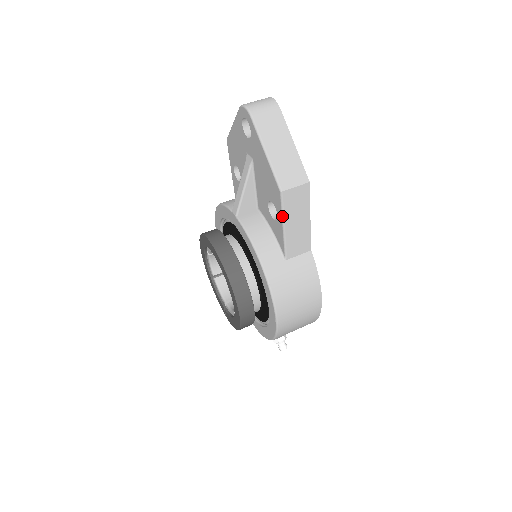
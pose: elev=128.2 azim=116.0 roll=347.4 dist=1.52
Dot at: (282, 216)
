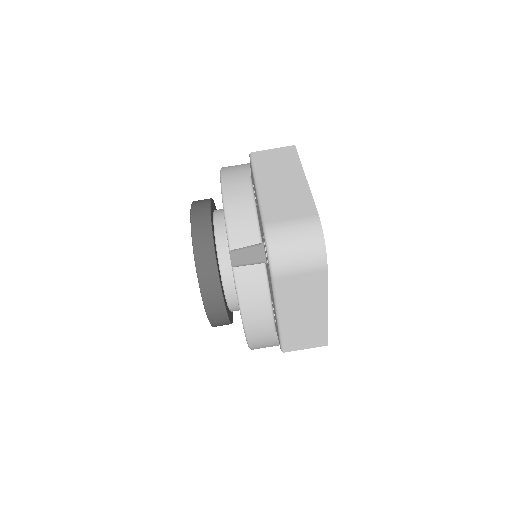
Dot at: occluded
